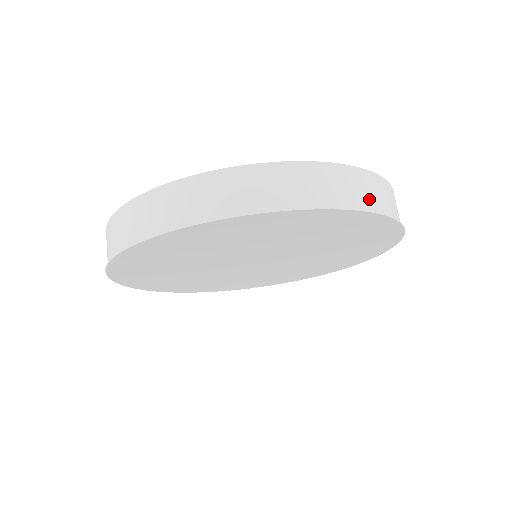
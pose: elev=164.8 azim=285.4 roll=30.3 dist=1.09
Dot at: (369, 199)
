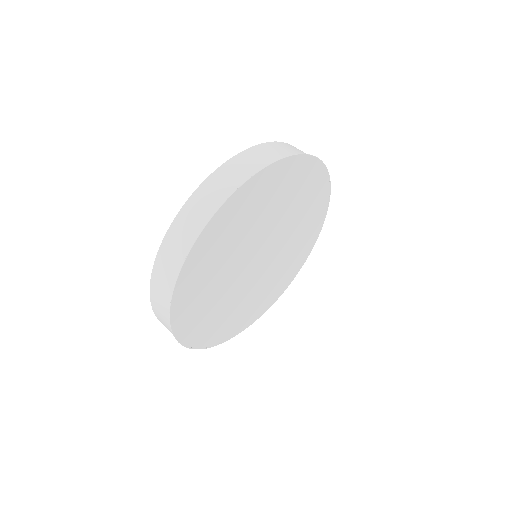
Dot at: occluded
